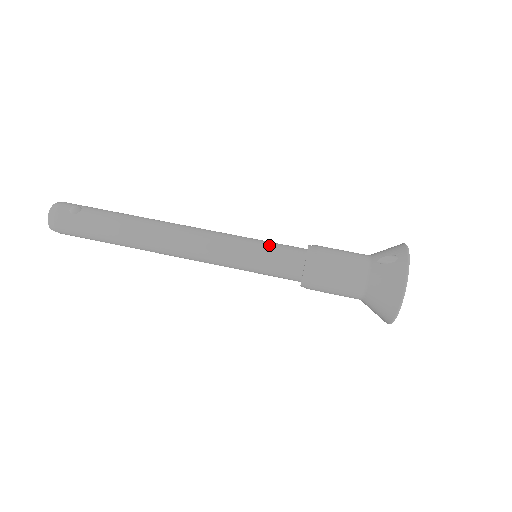
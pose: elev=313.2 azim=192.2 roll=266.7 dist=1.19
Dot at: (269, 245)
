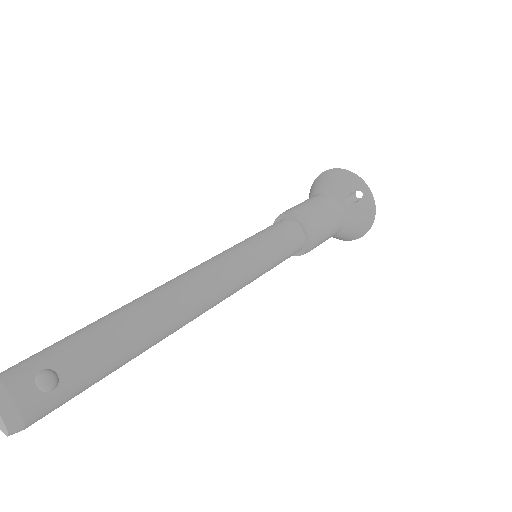
Dot at: (275, 242)
